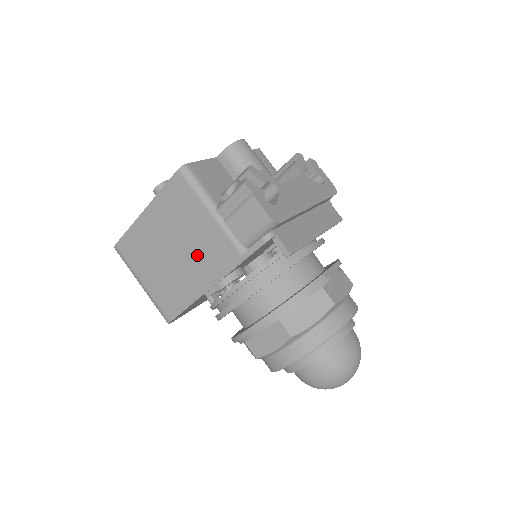
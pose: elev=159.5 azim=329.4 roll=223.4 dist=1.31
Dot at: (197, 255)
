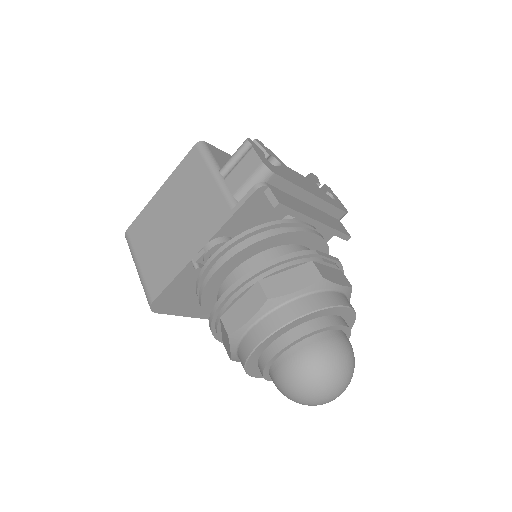
Dot at: (193, 220)
